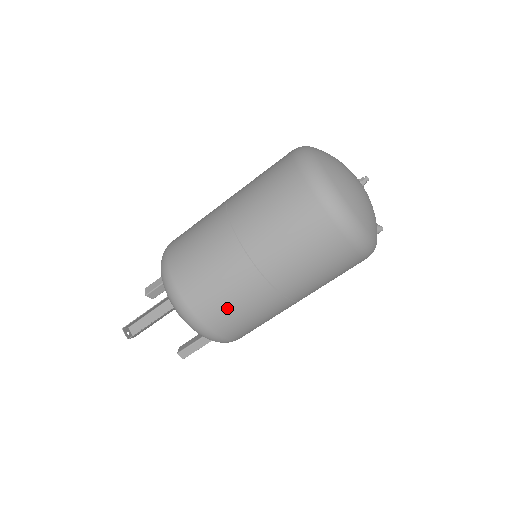
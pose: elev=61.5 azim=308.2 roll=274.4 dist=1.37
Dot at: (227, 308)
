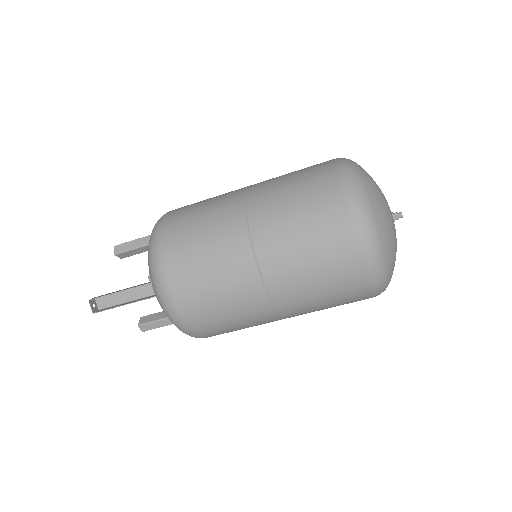
Dot at: (218, 315)
